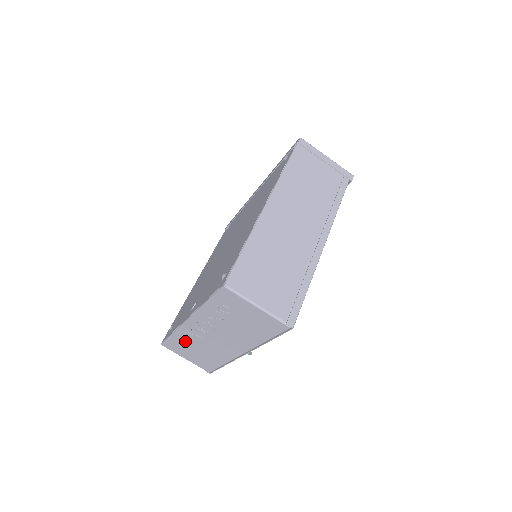
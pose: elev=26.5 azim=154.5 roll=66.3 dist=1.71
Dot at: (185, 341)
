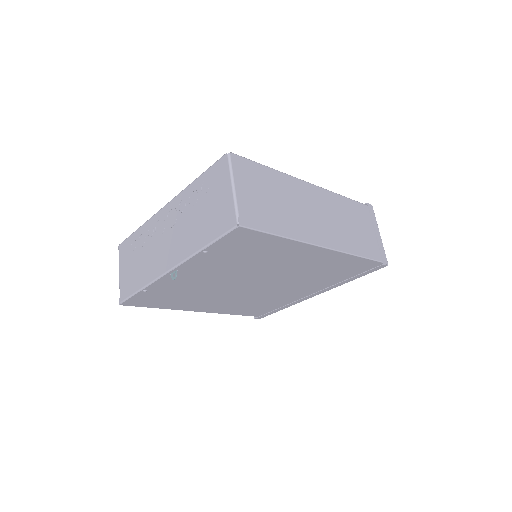
Dot at: (140, 241)
